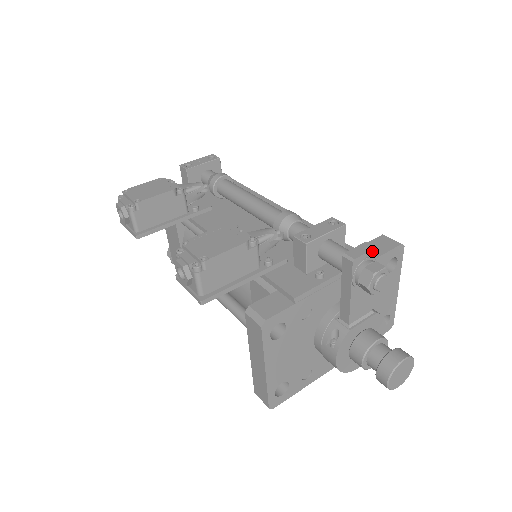
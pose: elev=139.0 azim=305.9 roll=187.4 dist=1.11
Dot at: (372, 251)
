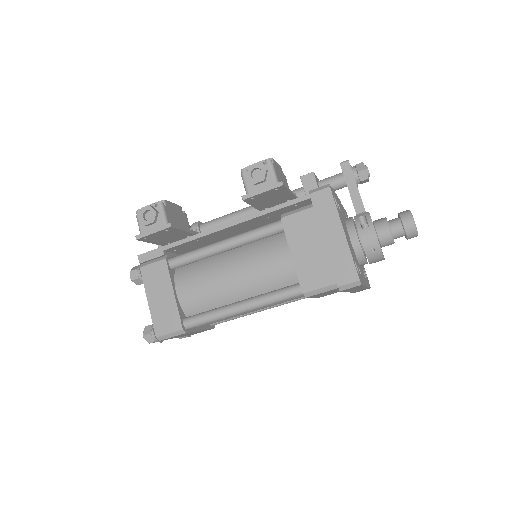
Dot at: occluded
